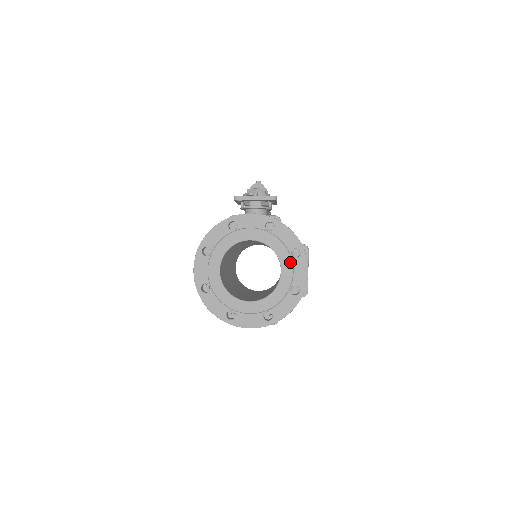
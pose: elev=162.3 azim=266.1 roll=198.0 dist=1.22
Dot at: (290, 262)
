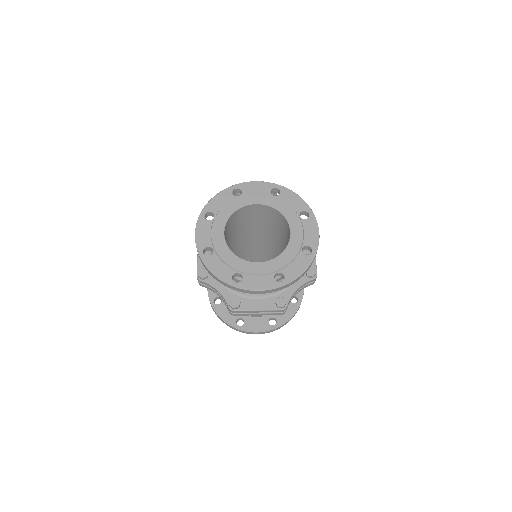
Dot at: (299, 222)
